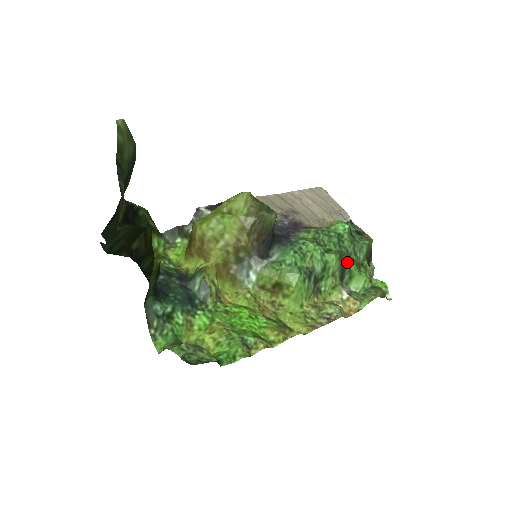
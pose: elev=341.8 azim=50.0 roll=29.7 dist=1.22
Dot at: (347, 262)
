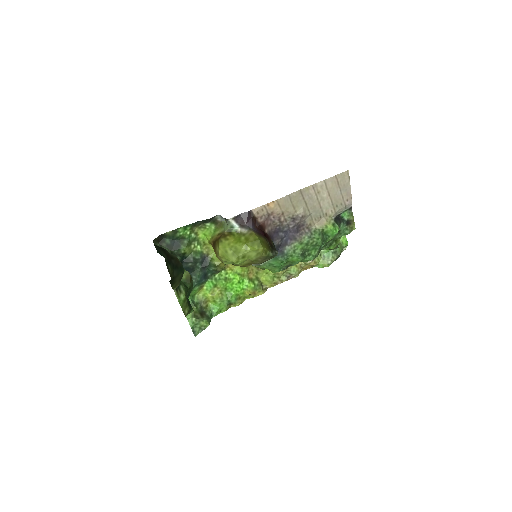
Dot at: occluded
